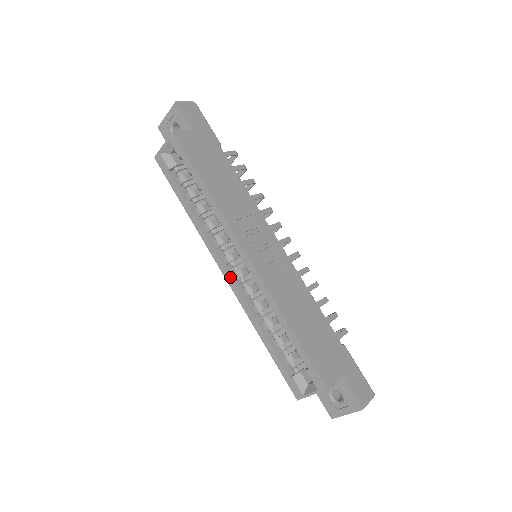
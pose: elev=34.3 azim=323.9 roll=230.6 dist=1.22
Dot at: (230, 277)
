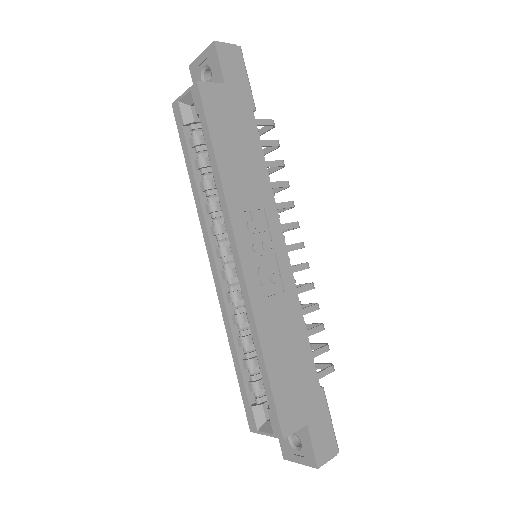
Dot at: (217, 274)
